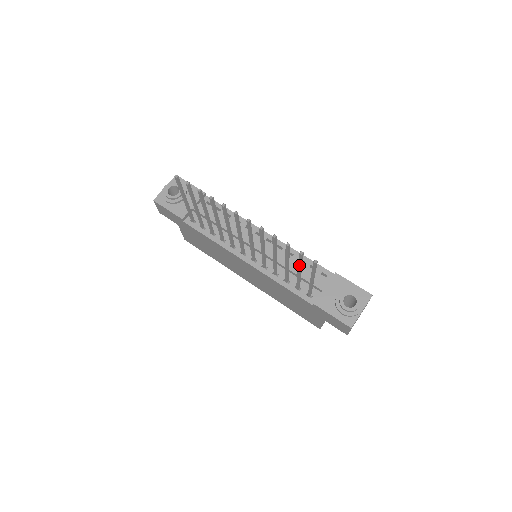
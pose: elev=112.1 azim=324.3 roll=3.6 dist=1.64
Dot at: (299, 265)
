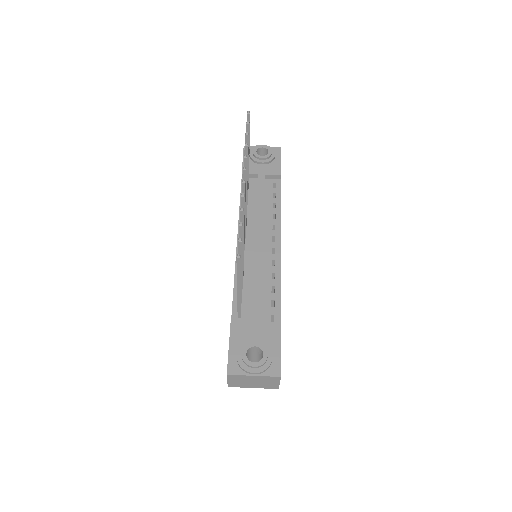
Dot at: occluded
